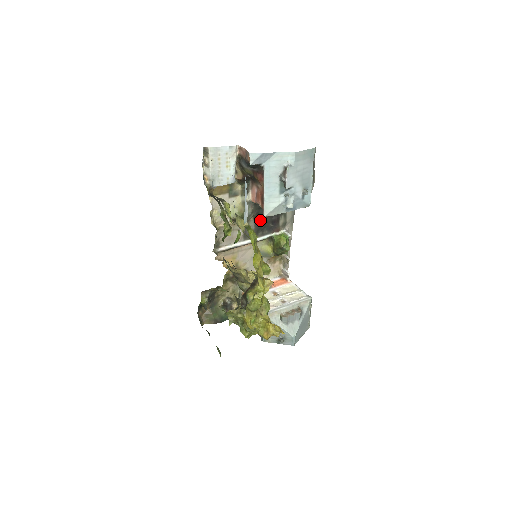
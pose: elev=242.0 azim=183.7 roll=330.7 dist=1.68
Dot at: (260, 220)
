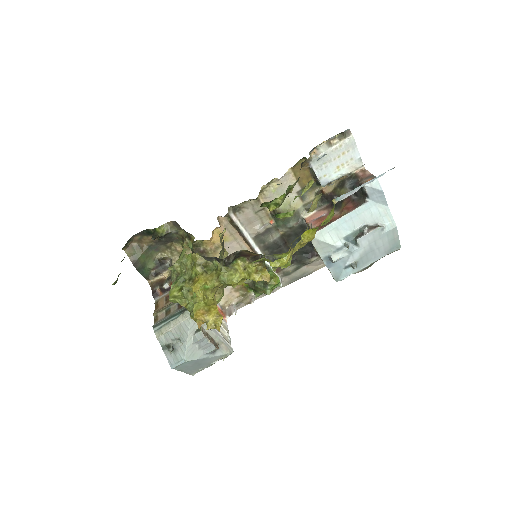
Dot at: (283, 243)
